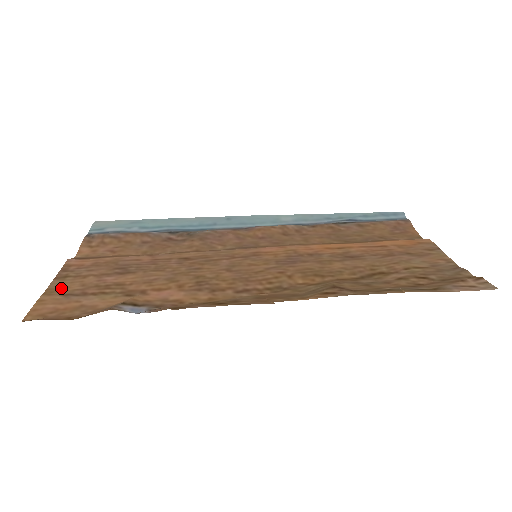
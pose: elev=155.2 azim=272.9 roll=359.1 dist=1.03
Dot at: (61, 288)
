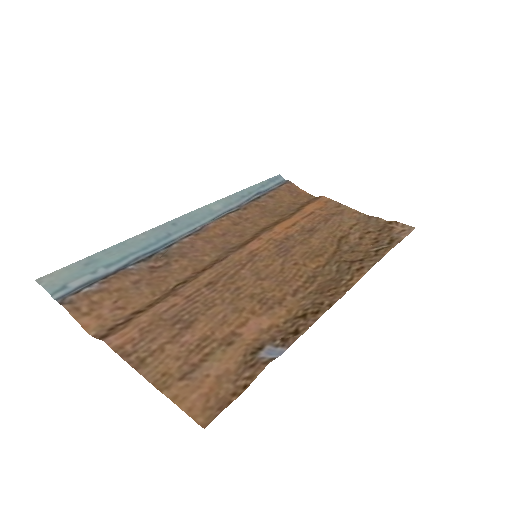
Dot at: (164, 374)
